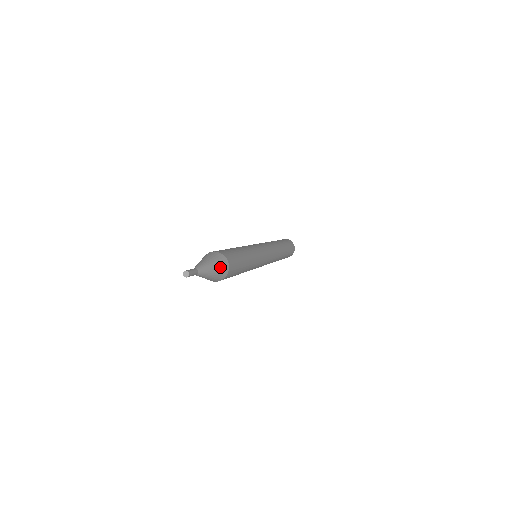
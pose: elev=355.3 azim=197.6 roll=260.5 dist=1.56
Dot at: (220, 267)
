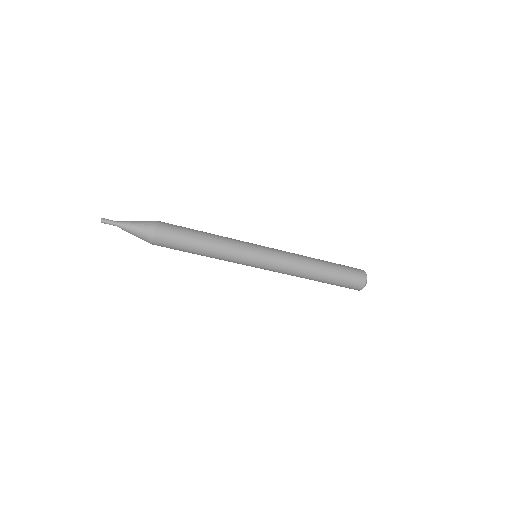
Dot at: (145, 223)
